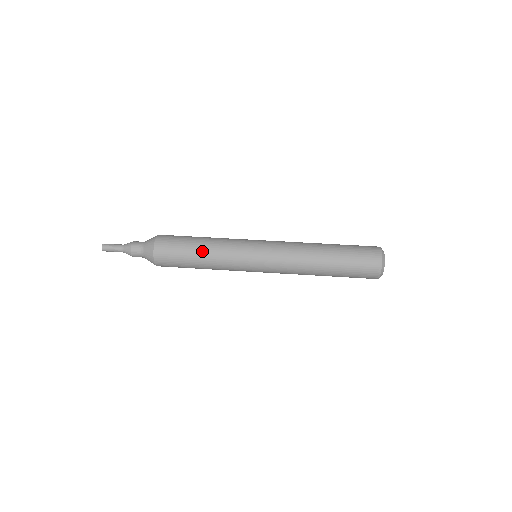
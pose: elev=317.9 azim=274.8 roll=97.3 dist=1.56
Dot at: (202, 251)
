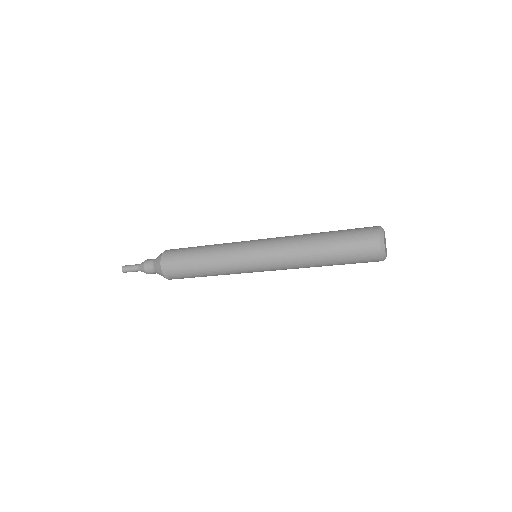
Dot at: occluded
